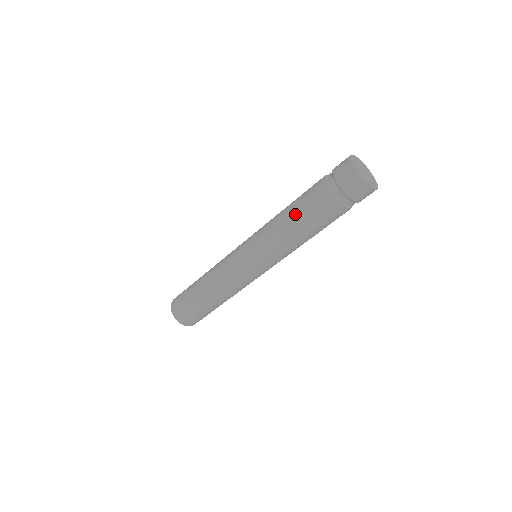
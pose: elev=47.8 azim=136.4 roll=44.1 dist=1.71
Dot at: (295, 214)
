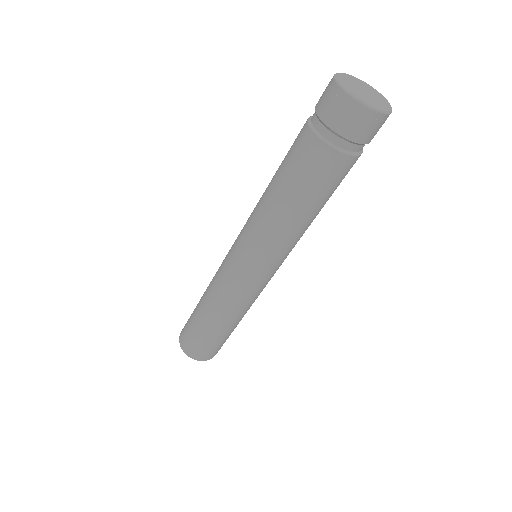
Dot at: (291, 196)
